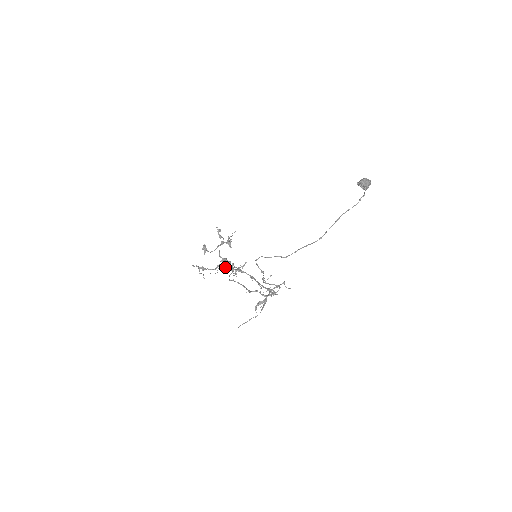
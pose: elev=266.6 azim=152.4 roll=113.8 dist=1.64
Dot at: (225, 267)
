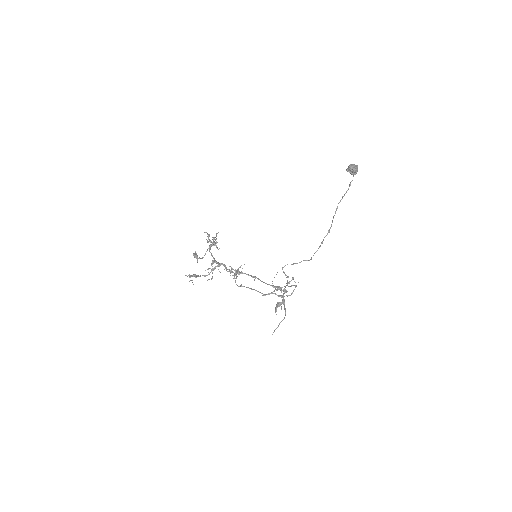
Dot at: occluded
